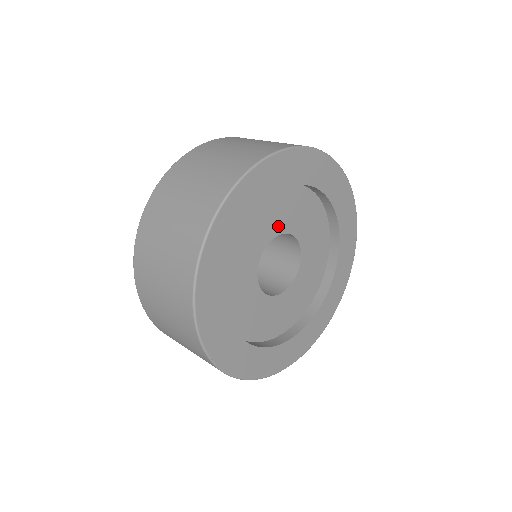
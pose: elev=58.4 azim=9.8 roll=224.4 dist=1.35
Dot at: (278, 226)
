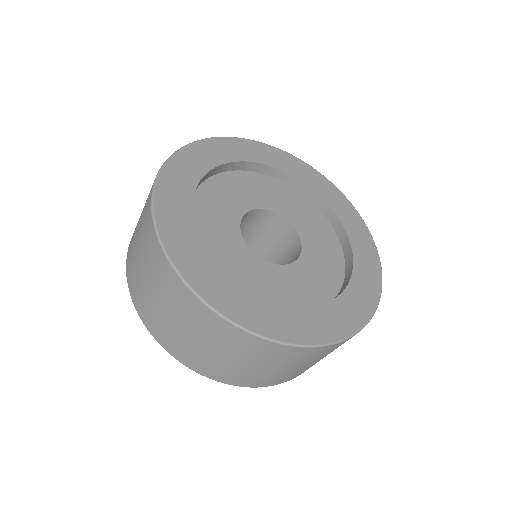
Dot at: (231, 220)
